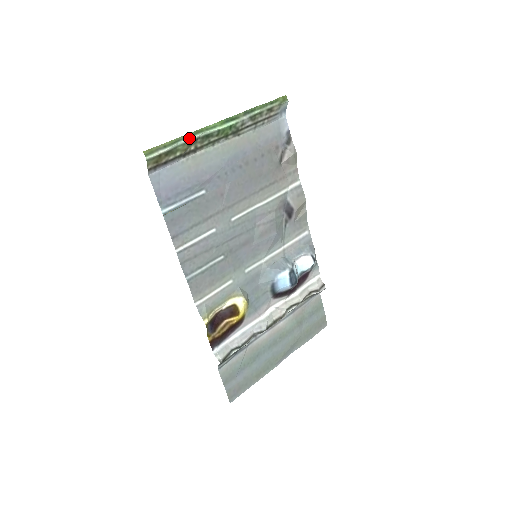
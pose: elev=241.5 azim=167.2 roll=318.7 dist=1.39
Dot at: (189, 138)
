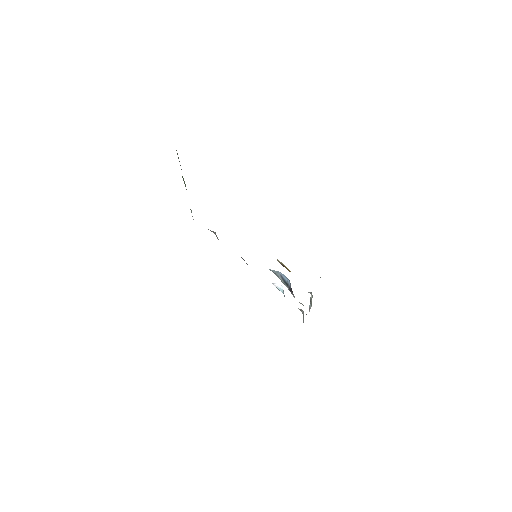
Dot at: occluded
